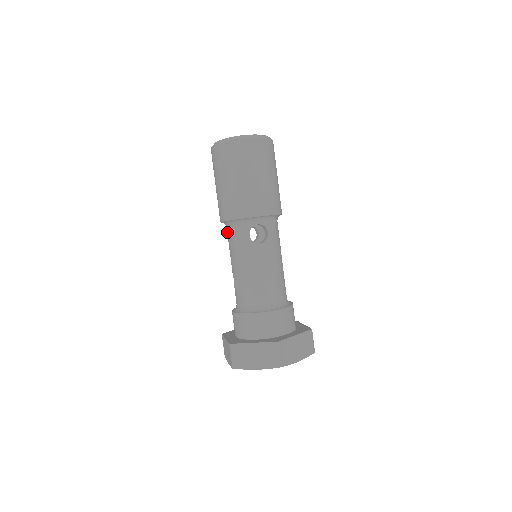
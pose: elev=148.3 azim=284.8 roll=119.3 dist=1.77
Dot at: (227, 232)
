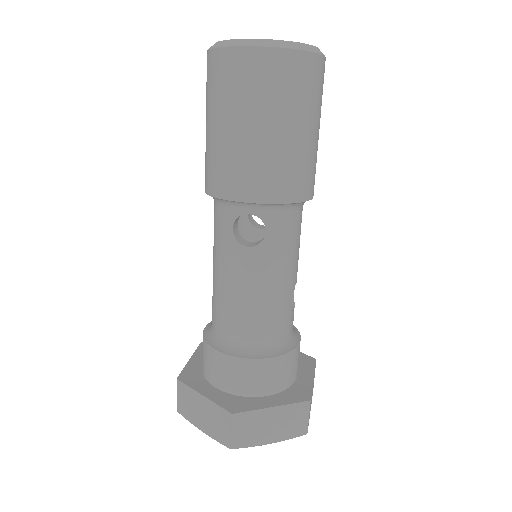
Dot at: occluded
